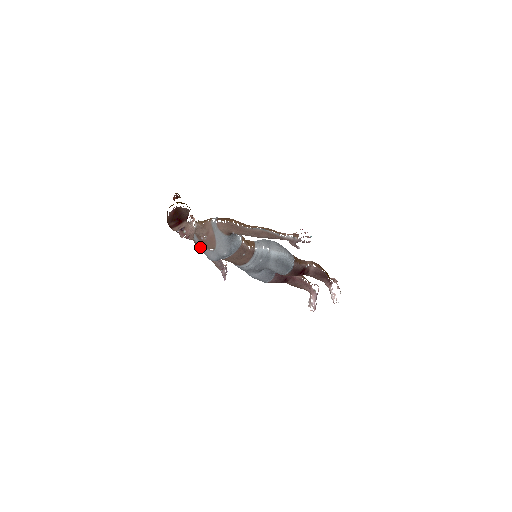
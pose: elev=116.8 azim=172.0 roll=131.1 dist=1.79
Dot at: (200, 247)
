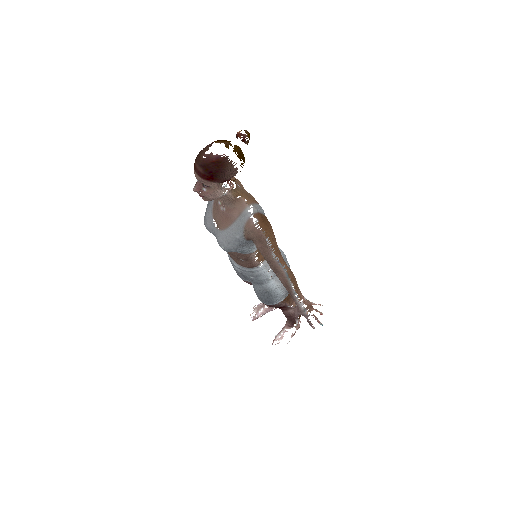
Dot at: occluded
